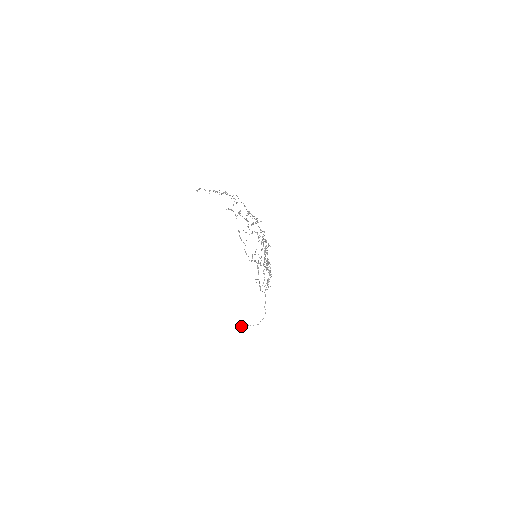
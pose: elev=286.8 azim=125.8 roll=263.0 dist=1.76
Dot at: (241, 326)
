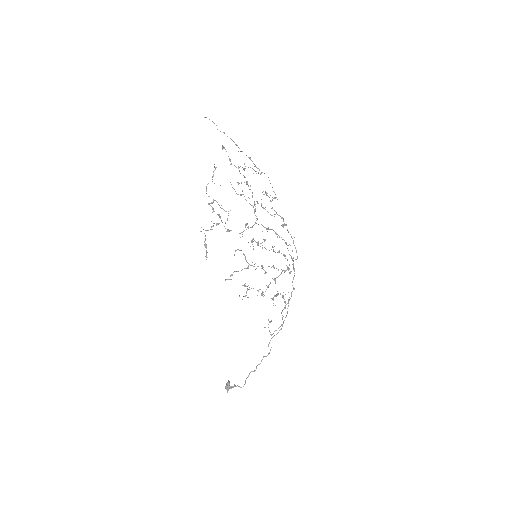
Dot at: (229, 382)
